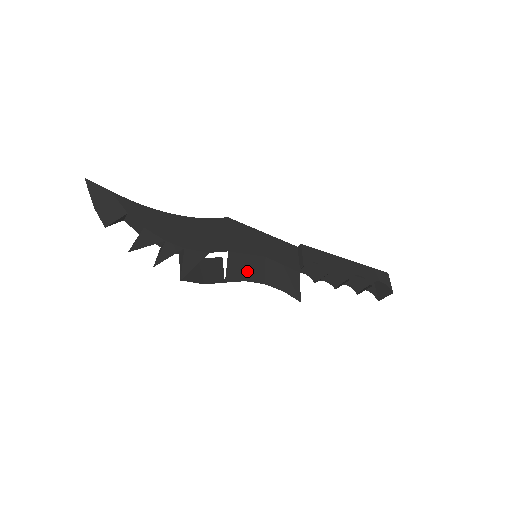
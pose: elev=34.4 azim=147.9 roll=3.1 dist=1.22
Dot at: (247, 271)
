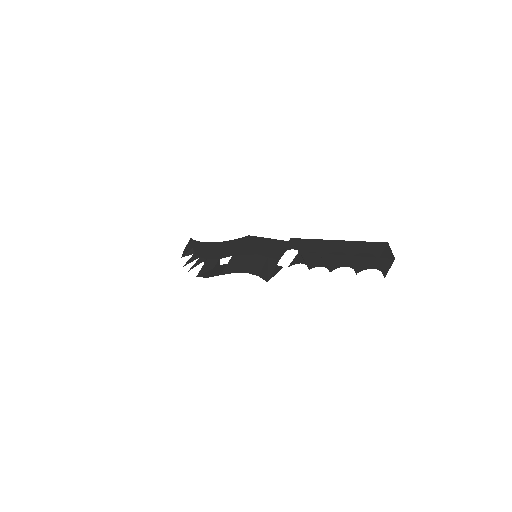
Dot at: (239, 266)
